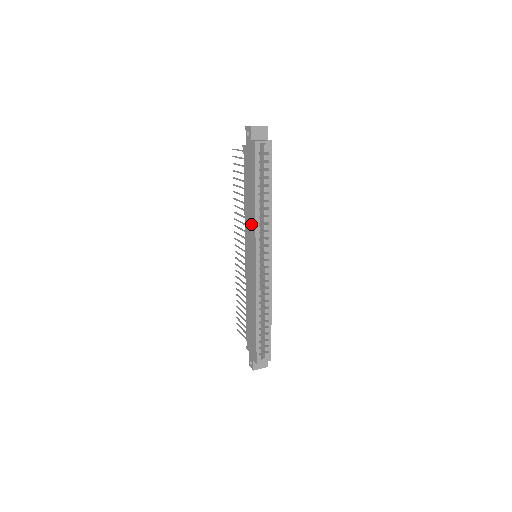
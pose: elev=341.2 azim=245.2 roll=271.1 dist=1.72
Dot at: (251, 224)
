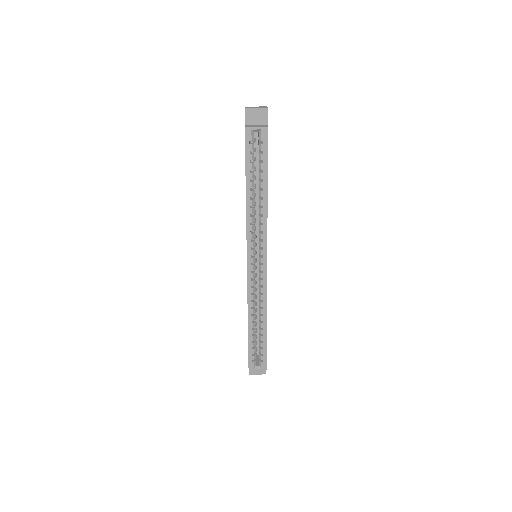
Dot at: occluded
